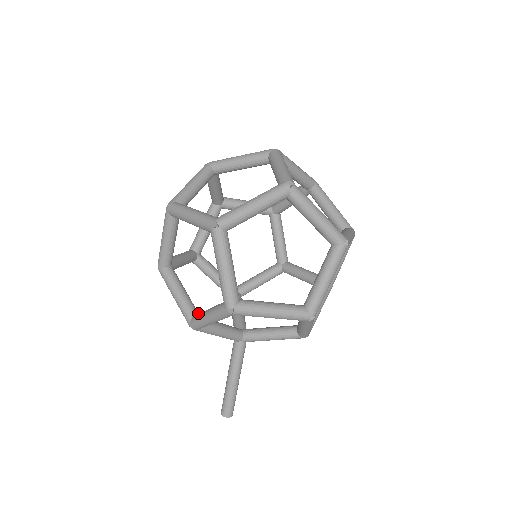
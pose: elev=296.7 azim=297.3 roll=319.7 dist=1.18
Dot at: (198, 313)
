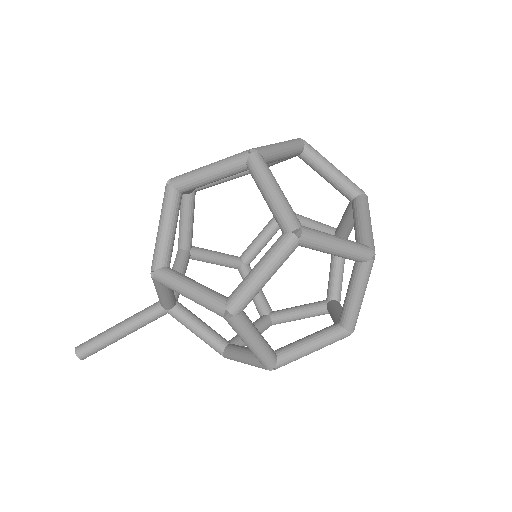
Dot at: occluded
